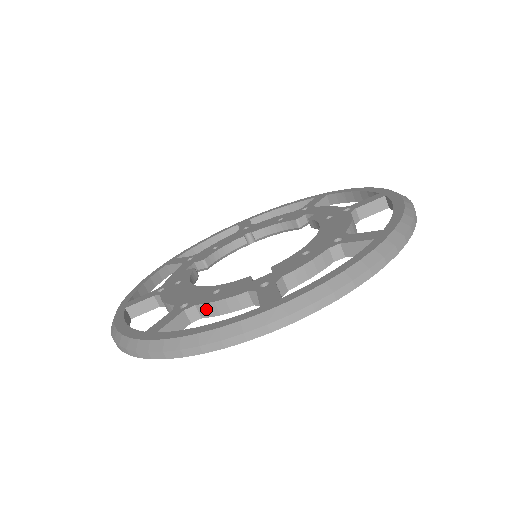
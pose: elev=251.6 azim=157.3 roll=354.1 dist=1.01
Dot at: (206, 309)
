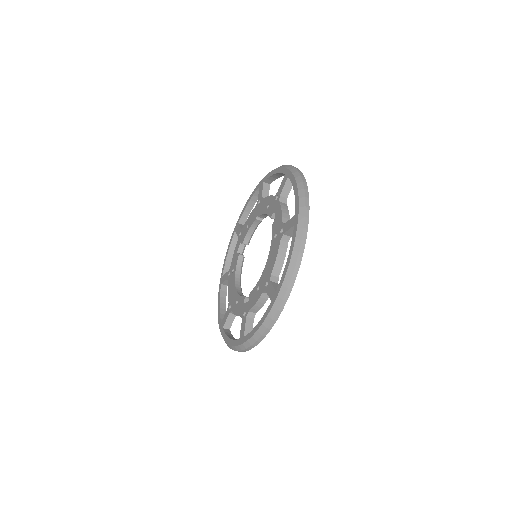
Dot at: occluded
